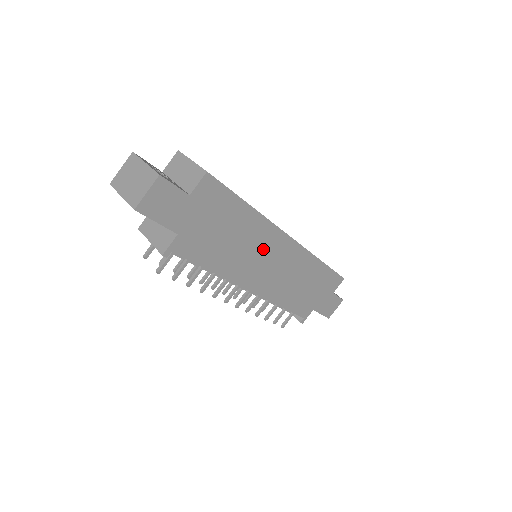
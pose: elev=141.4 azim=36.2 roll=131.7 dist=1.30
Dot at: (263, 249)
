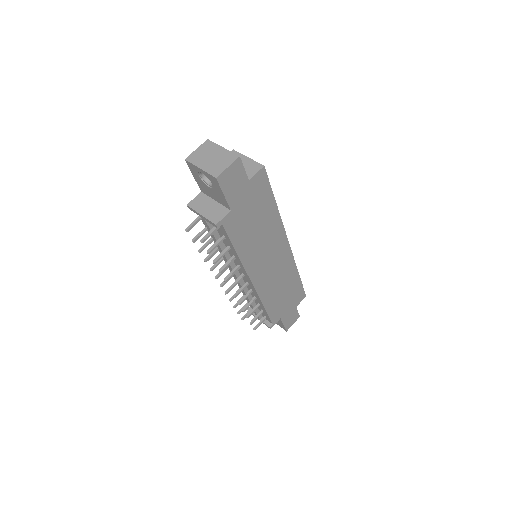
Dot at: (271, 246)
